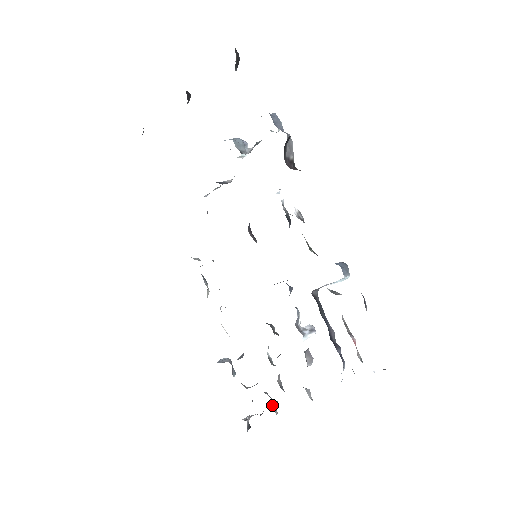
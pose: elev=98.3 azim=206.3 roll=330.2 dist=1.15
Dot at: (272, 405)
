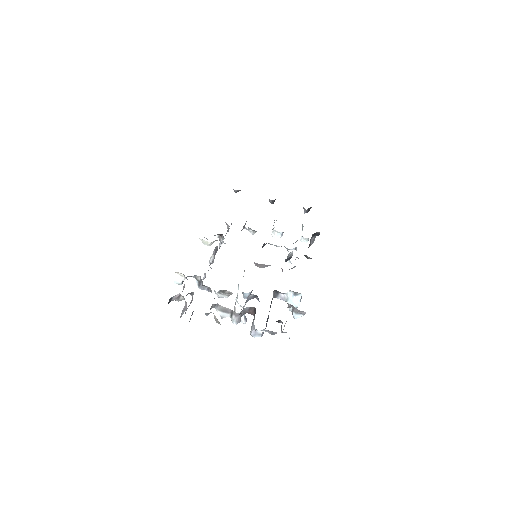
Dot at: (192, 313)
